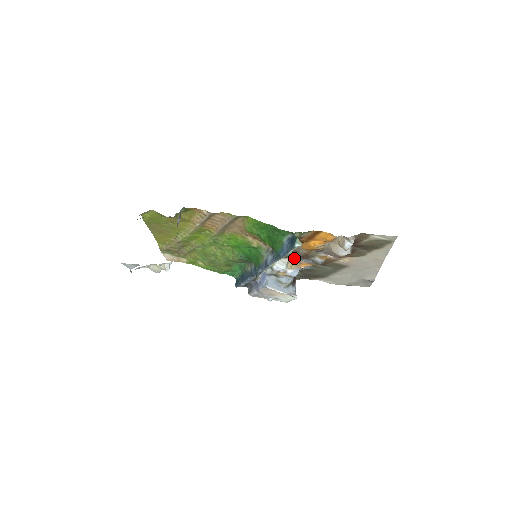
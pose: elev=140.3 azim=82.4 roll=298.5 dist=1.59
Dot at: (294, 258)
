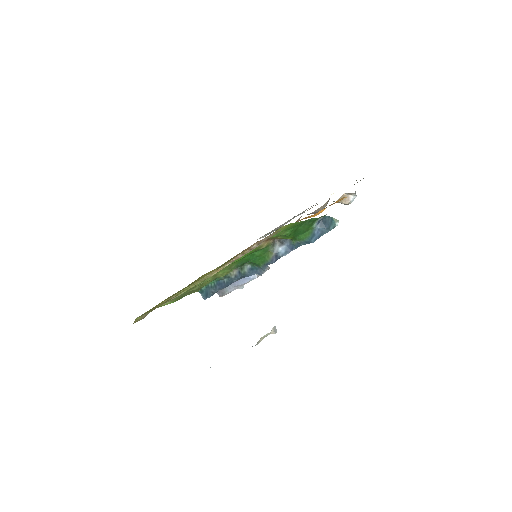
Dot at: occluded
